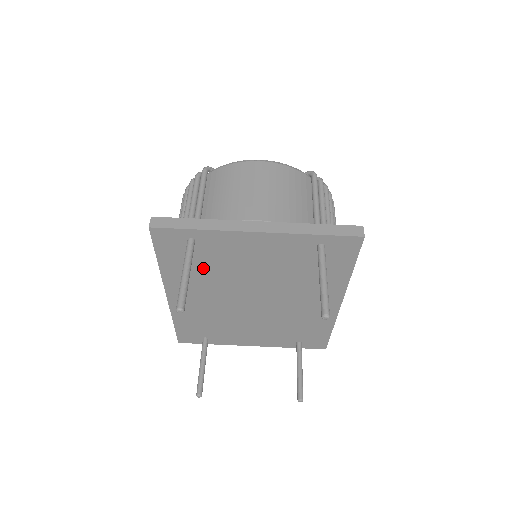
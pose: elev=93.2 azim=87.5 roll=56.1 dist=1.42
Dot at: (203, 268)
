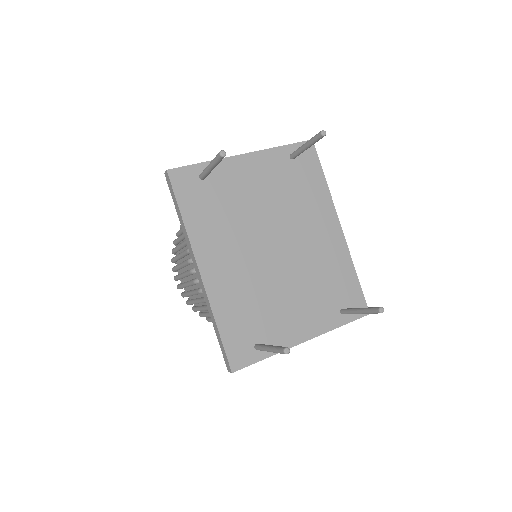
Dot at: (220, 212)
